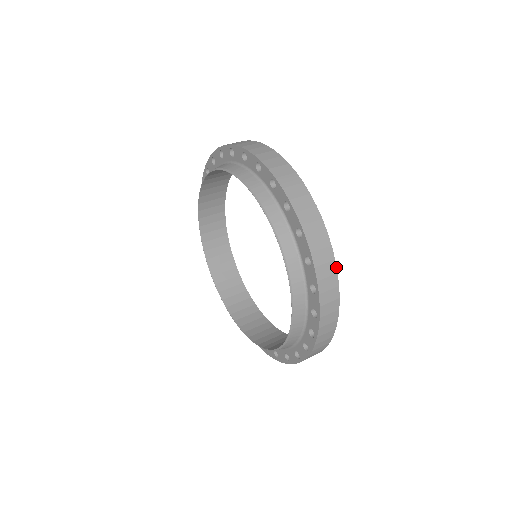
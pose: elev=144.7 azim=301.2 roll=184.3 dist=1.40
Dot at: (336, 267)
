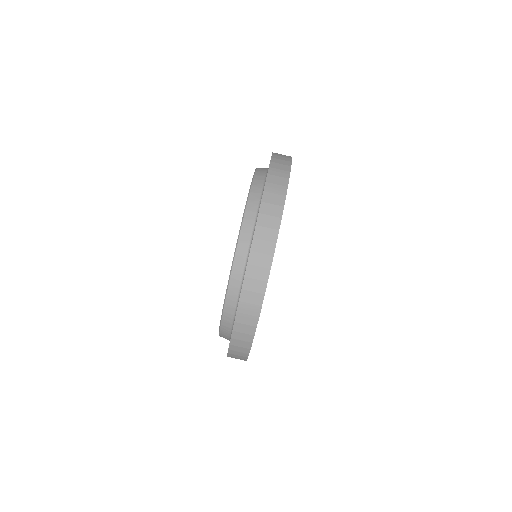
Dot at: occluded
